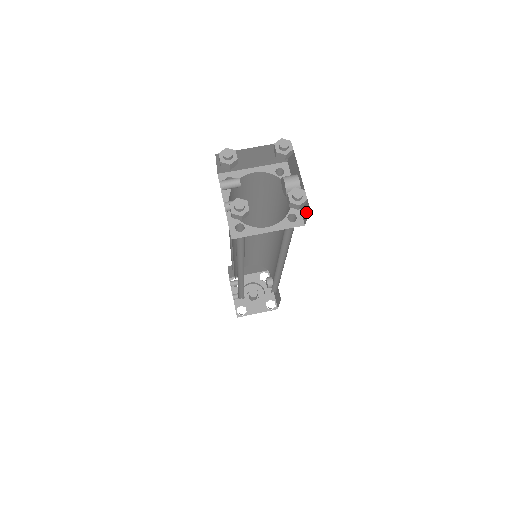
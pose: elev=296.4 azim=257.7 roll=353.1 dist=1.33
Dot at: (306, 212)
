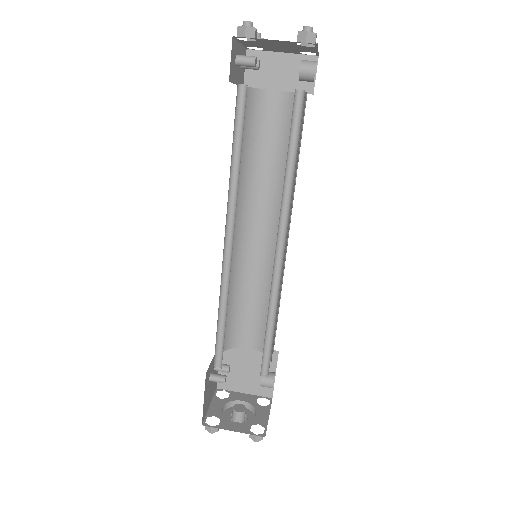
Dot at: occluded
